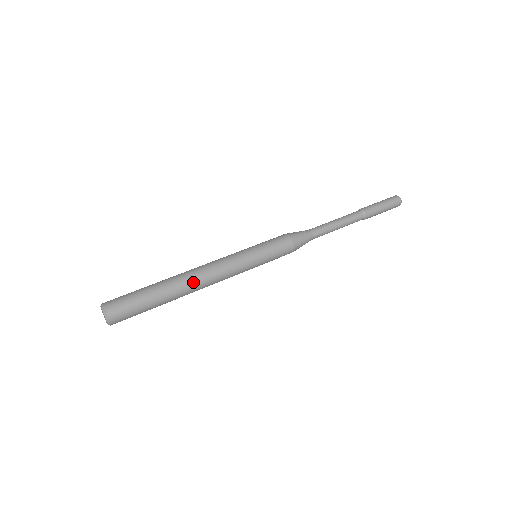
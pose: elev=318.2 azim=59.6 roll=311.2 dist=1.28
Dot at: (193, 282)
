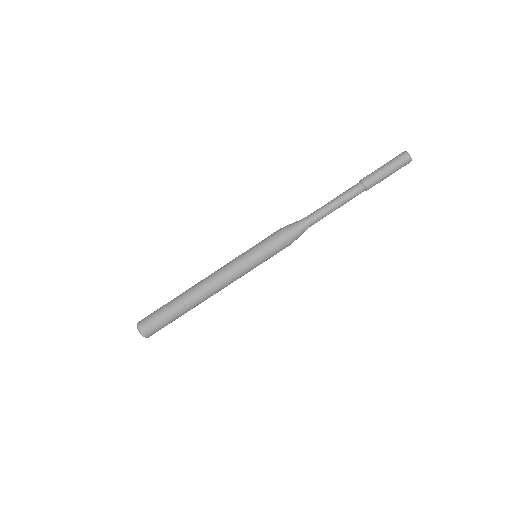
Dot at: (205, 298)
